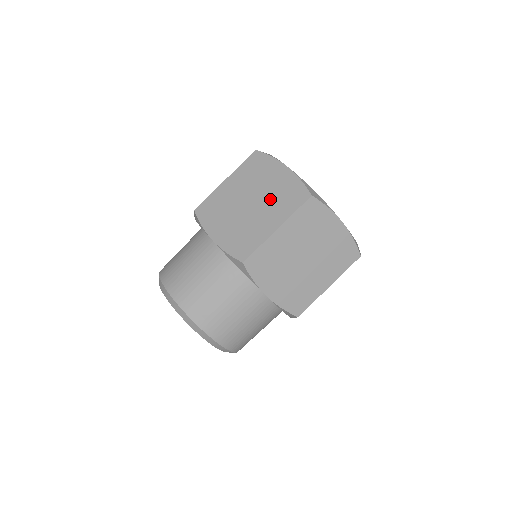
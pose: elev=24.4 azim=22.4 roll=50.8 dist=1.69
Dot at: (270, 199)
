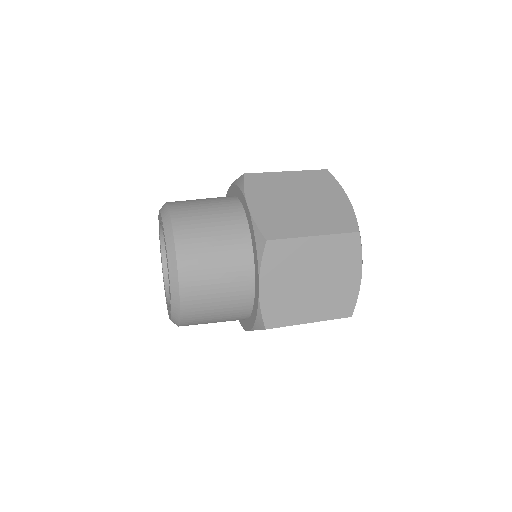
Dot at: (327, 293)
